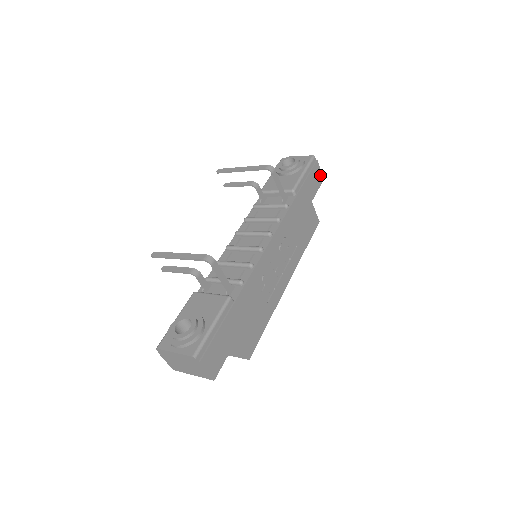
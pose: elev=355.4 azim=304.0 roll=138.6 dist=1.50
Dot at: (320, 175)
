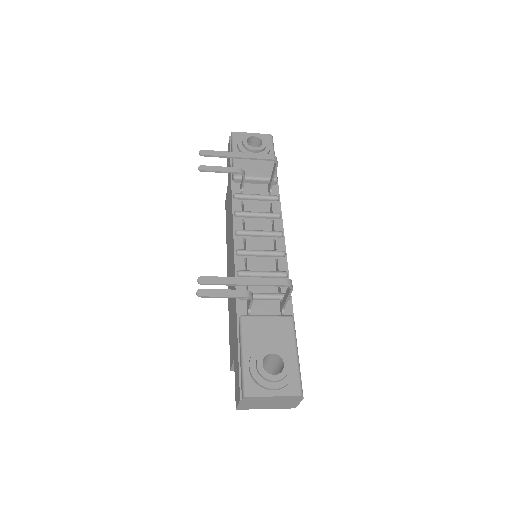
Dot at: occluded
